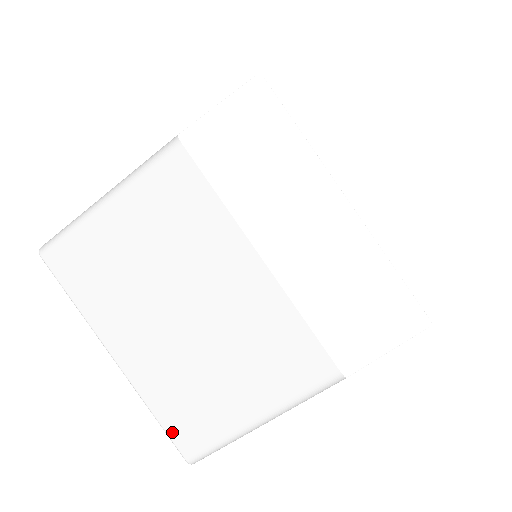
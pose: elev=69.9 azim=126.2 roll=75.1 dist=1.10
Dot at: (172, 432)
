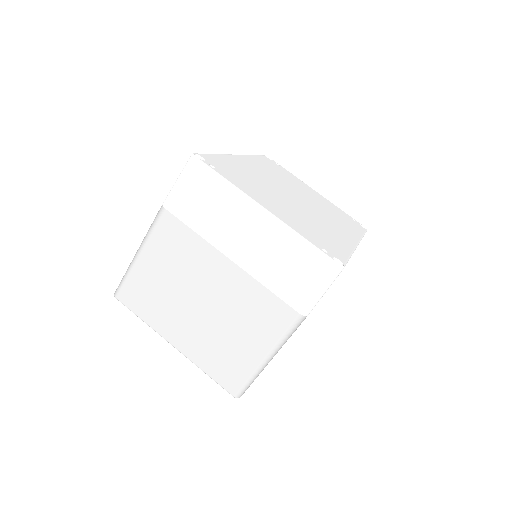
Dot at: (219, 381)
